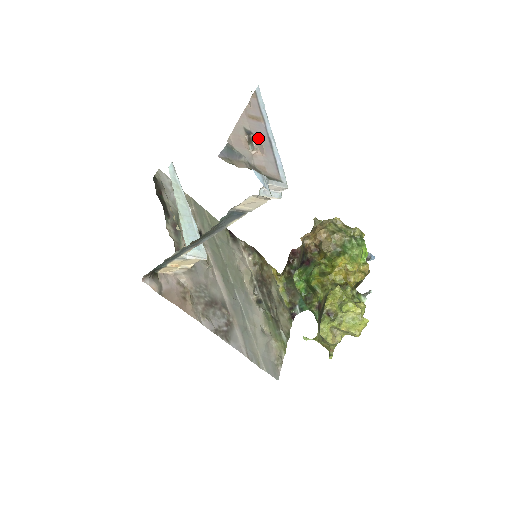
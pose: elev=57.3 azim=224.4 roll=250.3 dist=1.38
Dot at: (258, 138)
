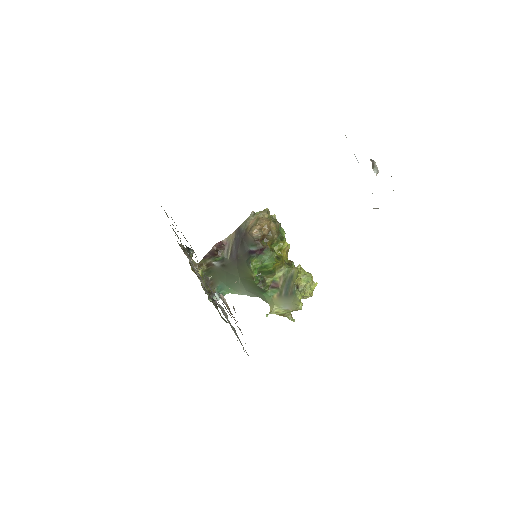
Dot at: occluded
